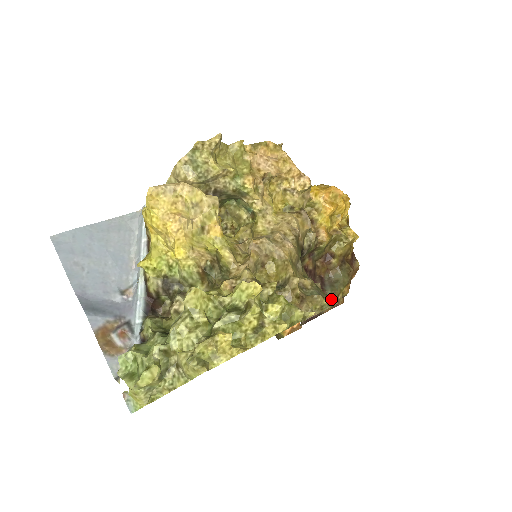
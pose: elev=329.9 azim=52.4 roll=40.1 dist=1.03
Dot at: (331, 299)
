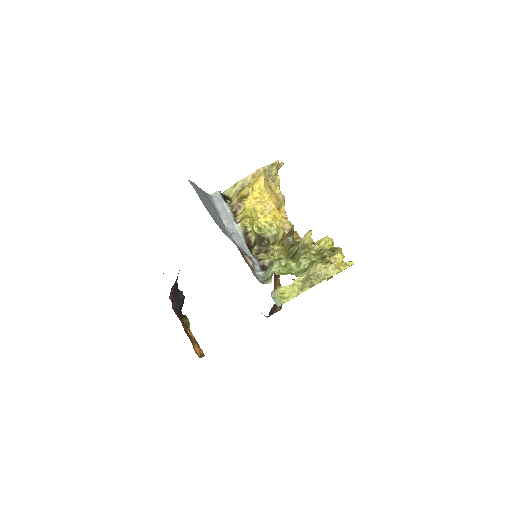
Dot at: occluded
